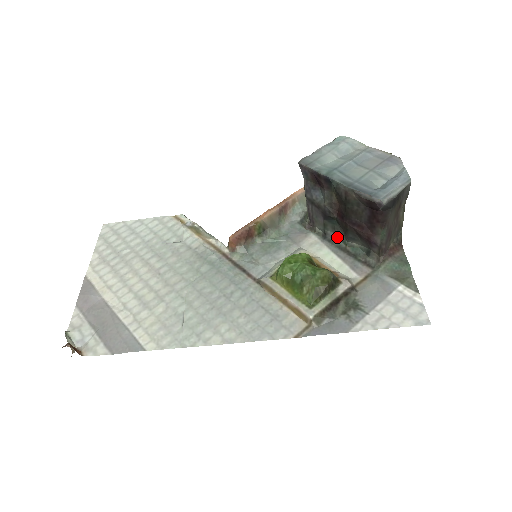
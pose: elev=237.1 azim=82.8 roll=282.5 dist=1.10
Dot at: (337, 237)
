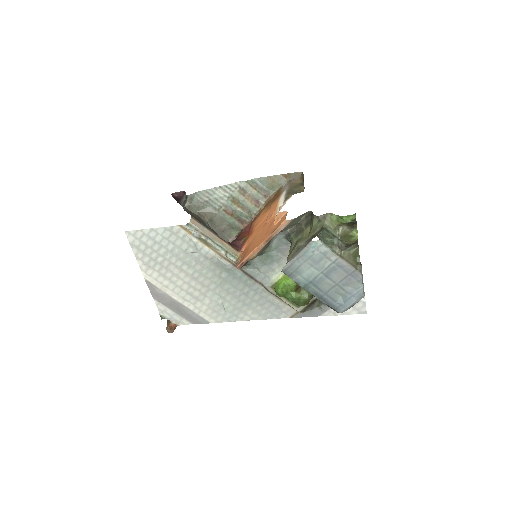
Dot at: occluded
